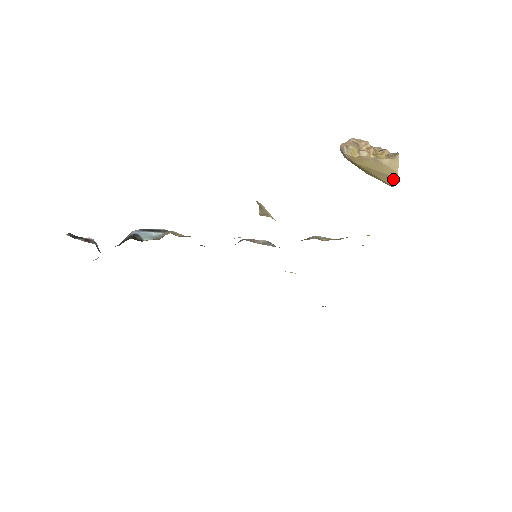
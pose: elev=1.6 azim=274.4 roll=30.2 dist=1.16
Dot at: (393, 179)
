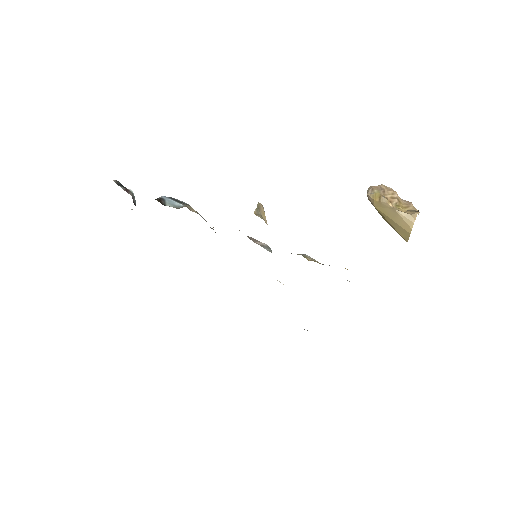
Dot at: (407, 234)
